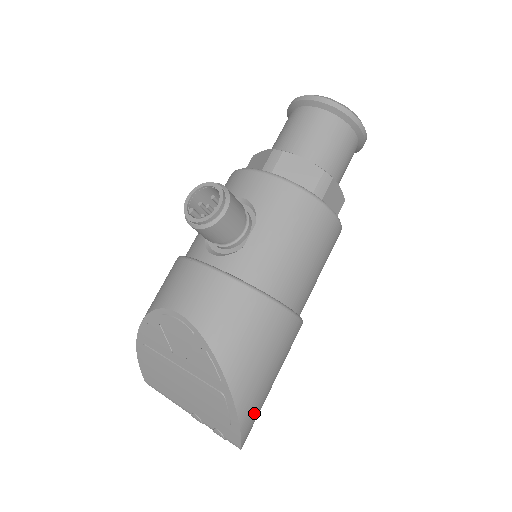
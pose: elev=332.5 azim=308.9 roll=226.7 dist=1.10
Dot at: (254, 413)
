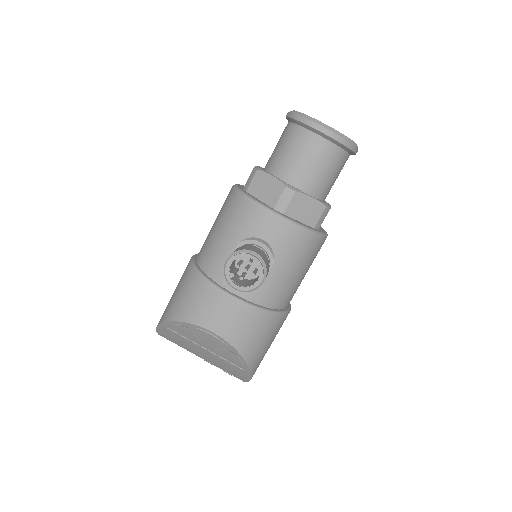
Dot at: occluded
